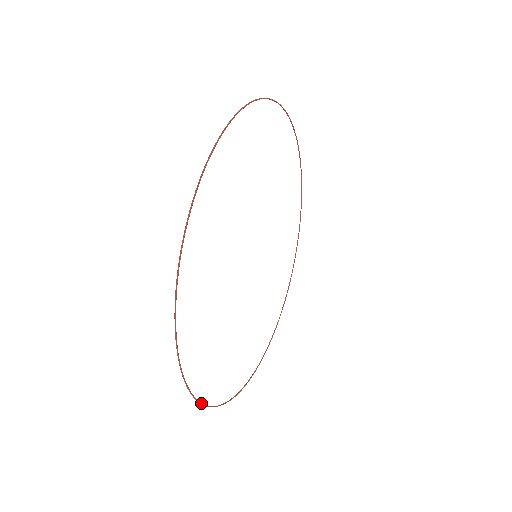
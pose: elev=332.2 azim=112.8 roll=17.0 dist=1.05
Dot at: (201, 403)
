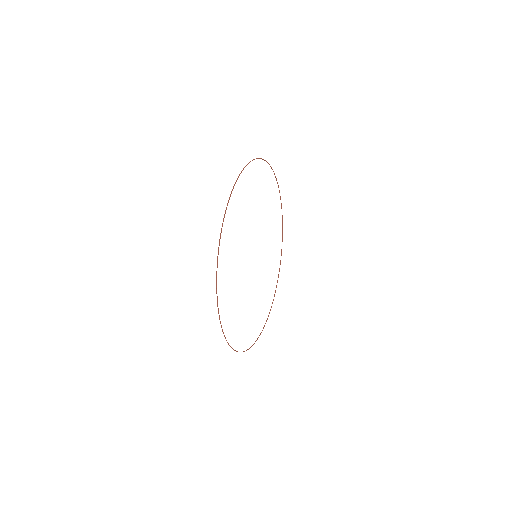
Dot at: occluded
